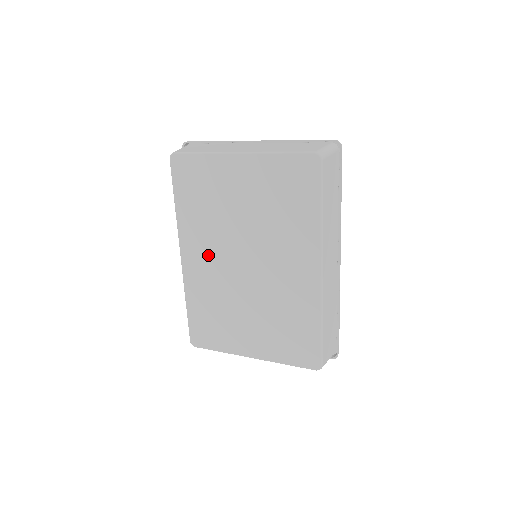
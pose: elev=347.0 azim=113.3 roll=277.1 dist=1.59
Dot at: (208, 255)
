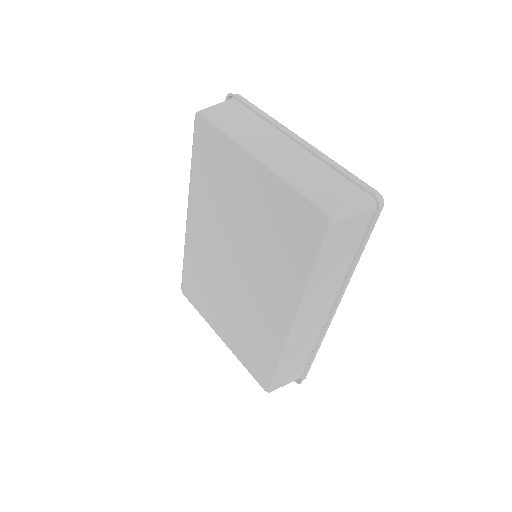
Dot at: (207, 232)
